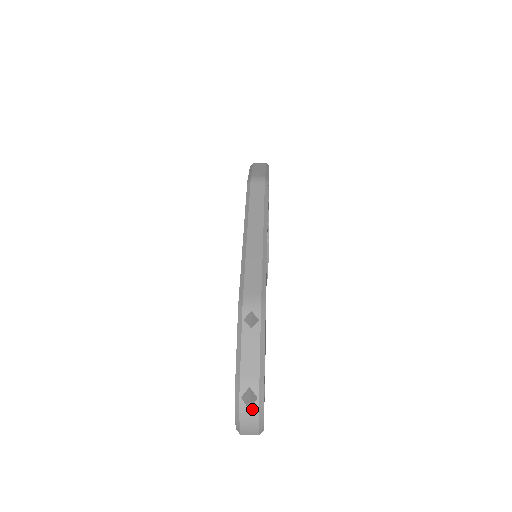
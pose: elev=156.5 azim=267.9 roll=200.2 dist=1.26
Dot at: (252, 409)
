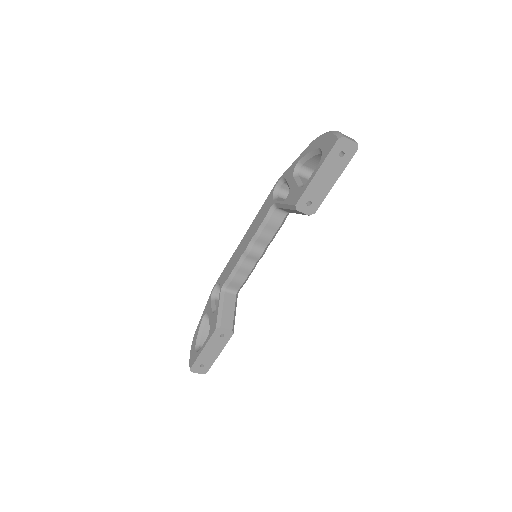
Dot at: occluded
